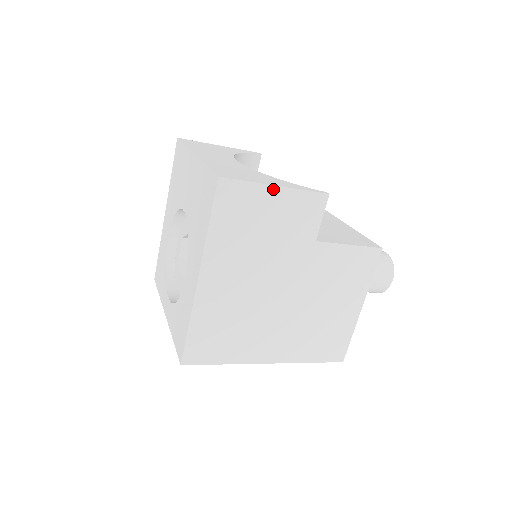
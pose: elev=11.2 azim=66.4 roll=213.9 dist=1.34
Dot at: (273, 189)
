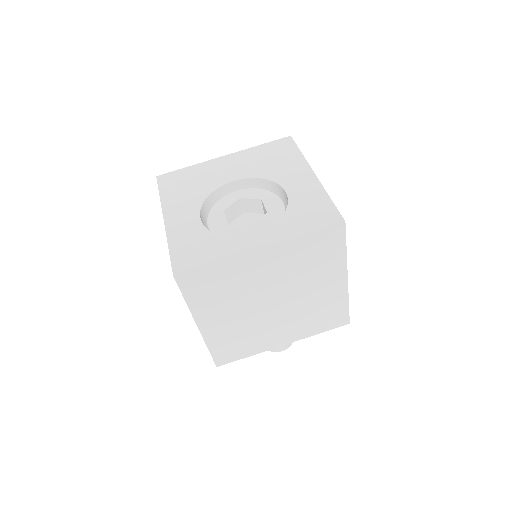
Dot at: occluded
